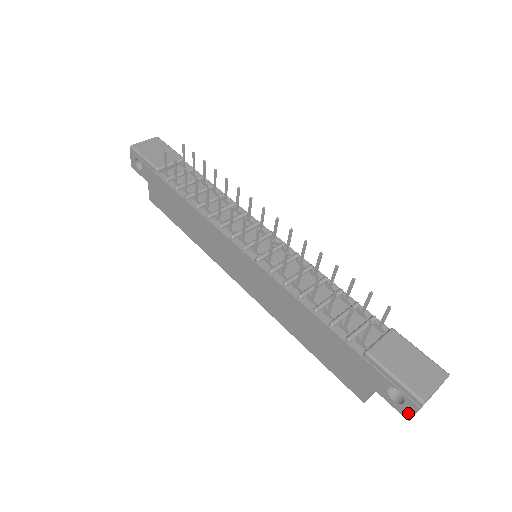
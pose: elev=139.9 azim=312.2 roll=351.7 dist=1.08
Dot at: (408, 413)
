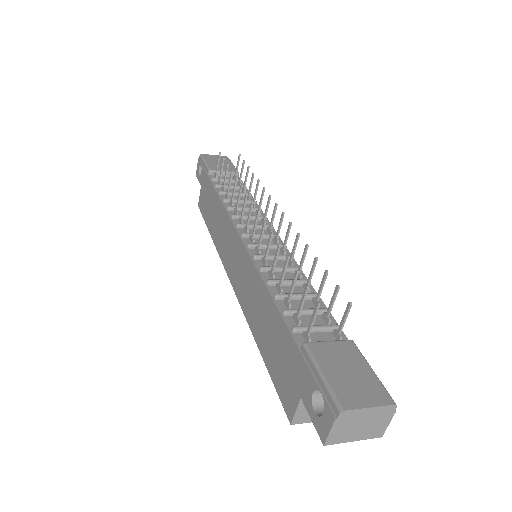
Dot at: (324, 430)
